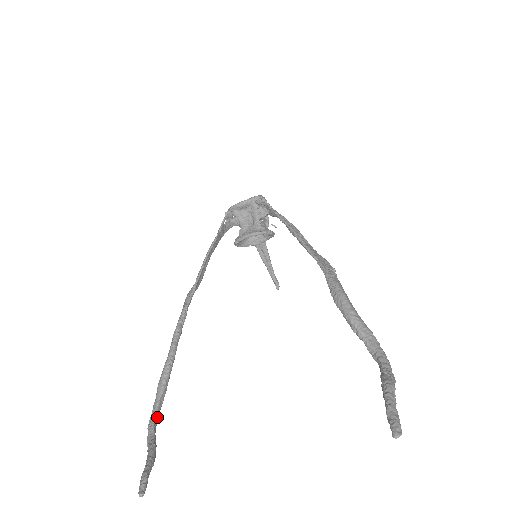
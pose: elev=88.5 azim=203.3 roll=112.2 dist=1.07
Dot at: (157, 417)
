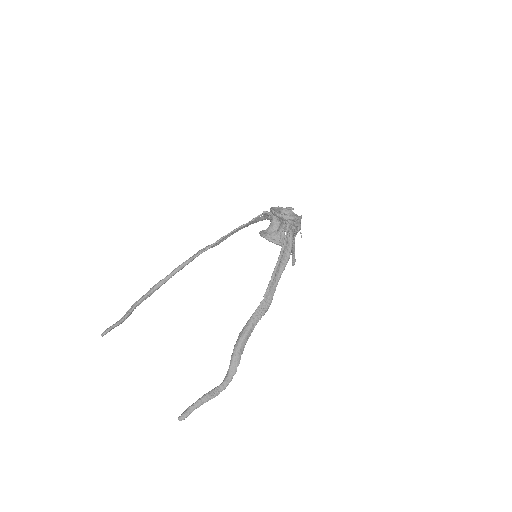
Dot at: (141, 302)
